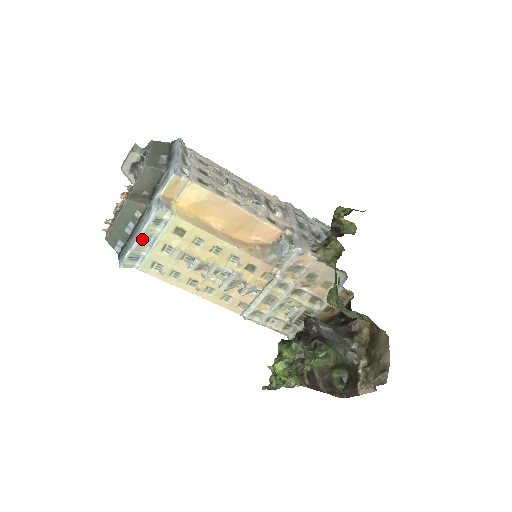
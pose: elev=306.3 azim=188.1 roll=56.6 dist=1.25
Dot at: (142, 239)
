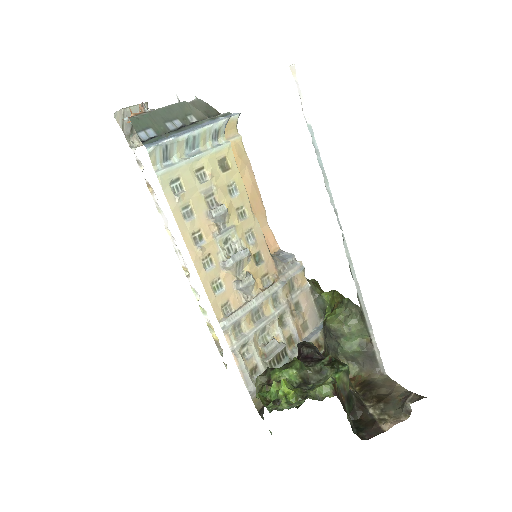
Dot at: (192, 138)
